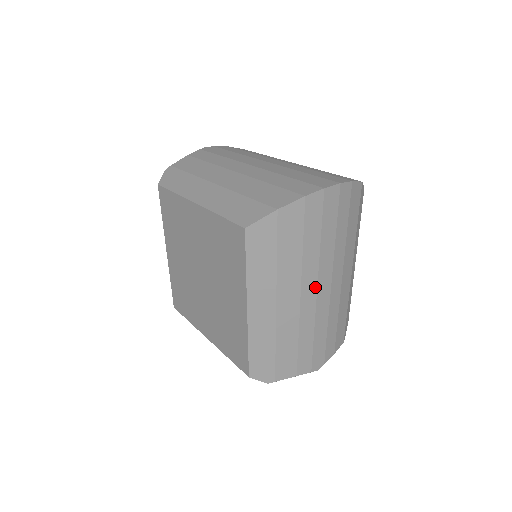
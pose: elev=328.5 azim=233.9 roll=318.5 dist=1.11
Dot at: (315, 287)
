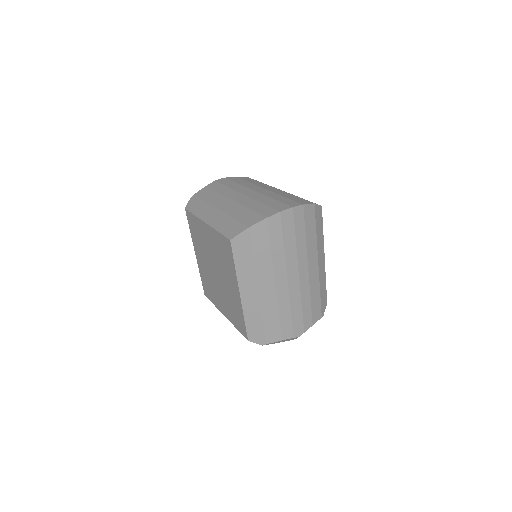
Dot at: (286, 277)
